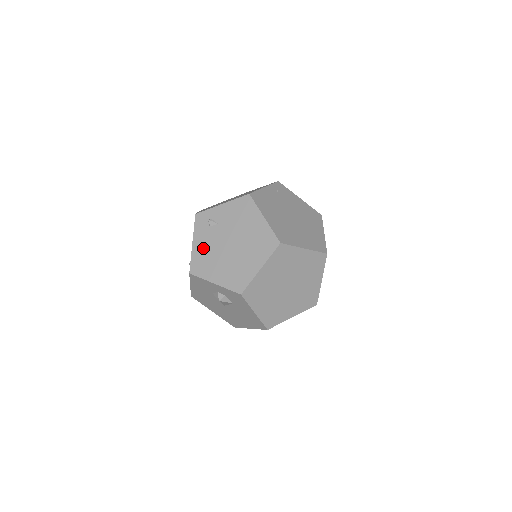
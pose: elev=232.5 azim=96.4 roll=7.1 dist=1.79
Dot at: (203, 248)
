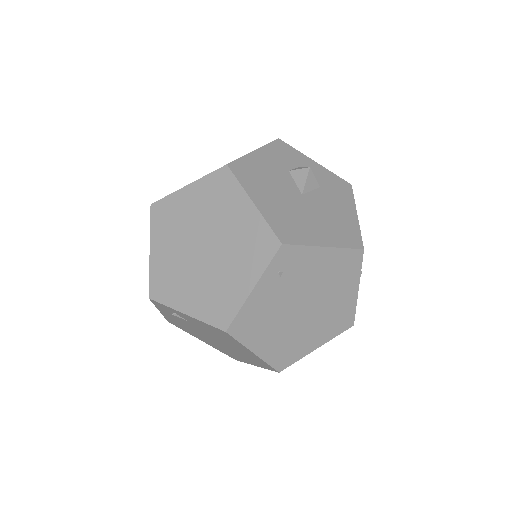
Dot at: (176, 321)
